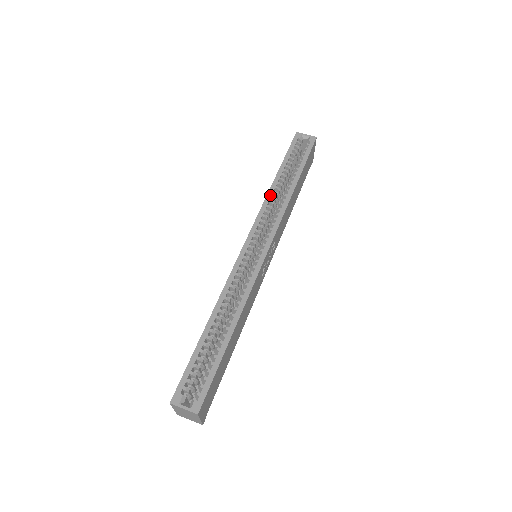
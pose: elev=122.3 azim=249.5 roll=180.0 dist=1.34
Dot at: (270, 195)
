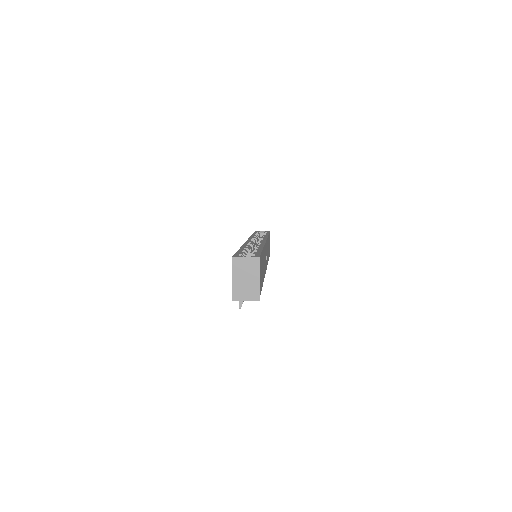
Dot at: (253, 236)
